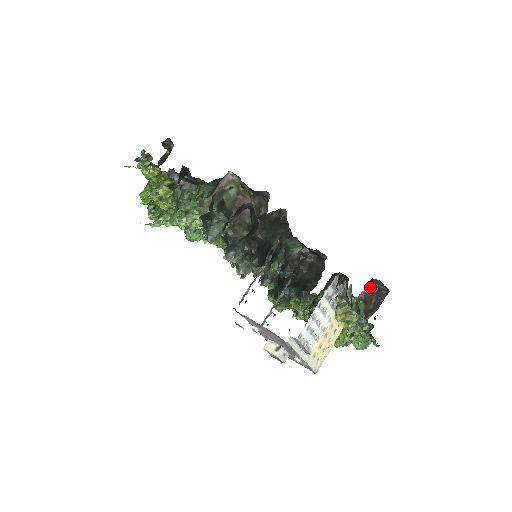
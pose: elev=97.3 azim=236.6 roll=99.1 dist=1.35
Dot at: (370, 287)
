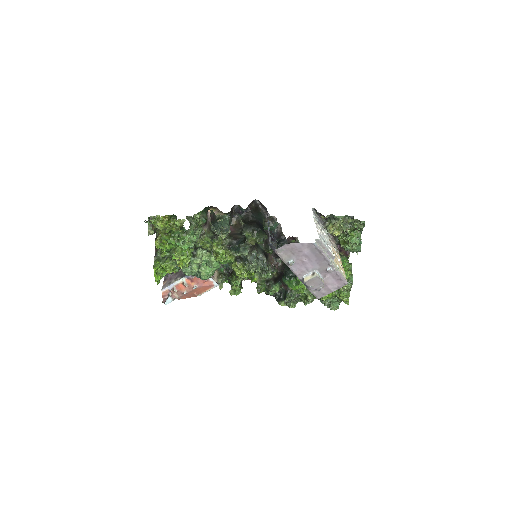
Dot at: occluded
